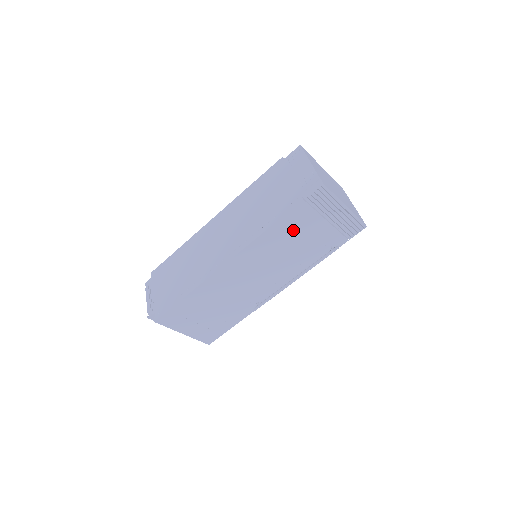
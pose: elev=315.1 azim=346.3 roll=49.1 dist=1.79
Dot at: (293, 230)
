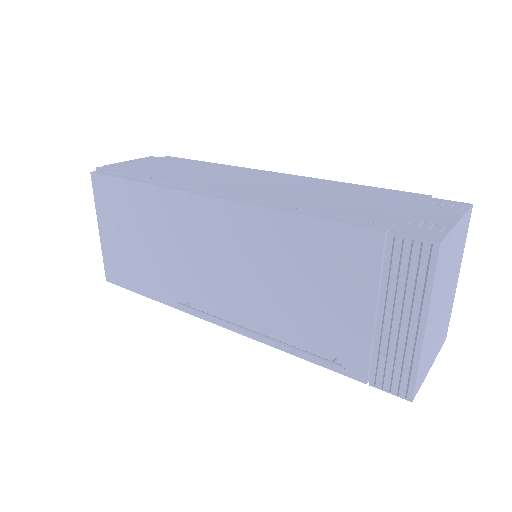
Dot at: (323, 262)
